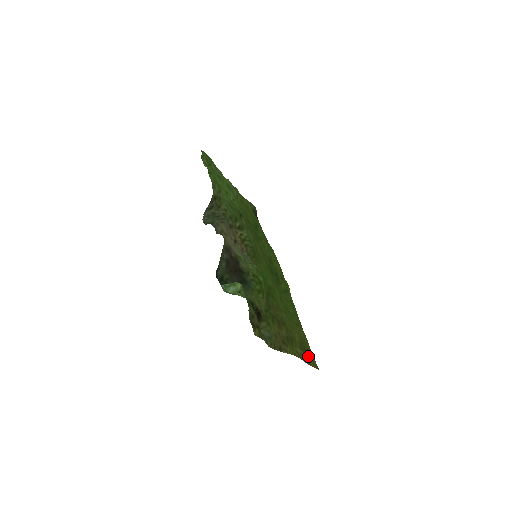
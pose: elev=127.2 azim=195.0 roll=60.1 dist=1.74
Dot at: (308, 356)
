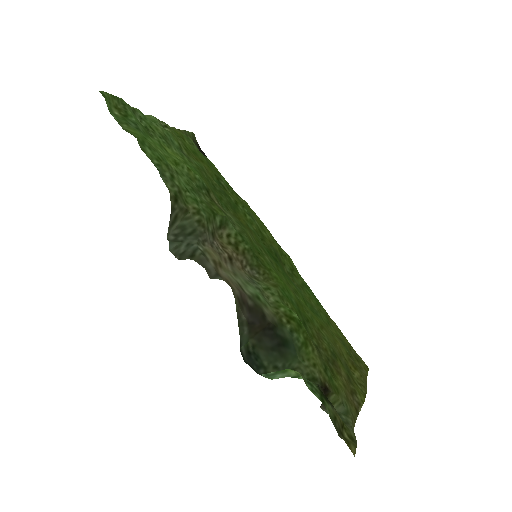
Dot at: (356, 361)
